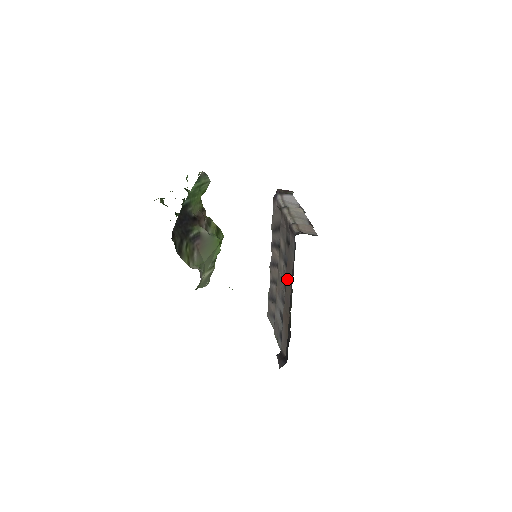
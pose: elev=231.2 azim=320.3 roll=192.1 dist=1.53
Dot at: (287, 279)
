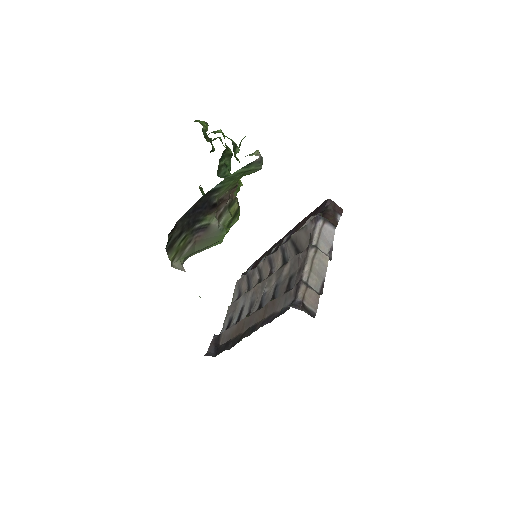
Dot at: (264, 308)
